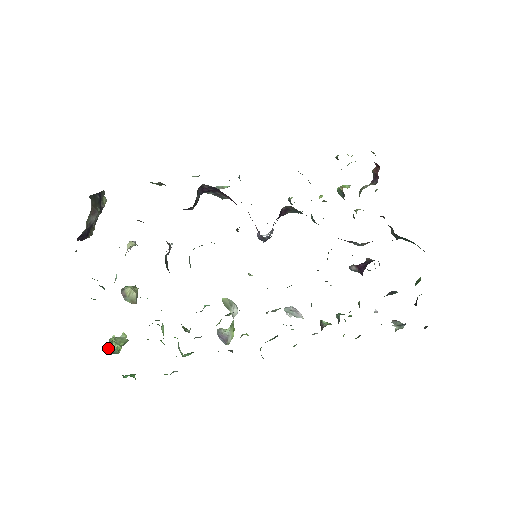
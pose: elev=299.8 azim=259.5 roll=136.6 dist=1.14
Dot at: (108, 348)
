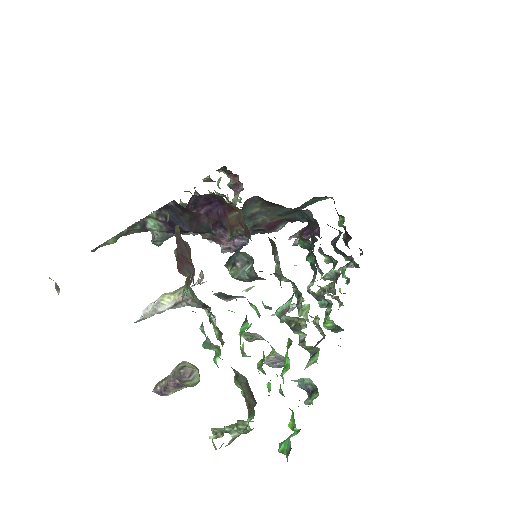
Dot at: (246, 430)
